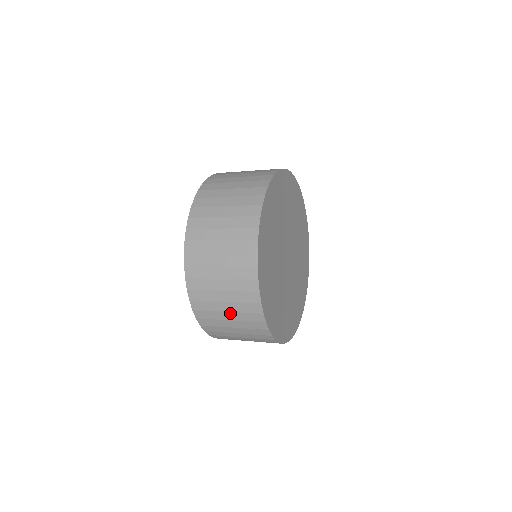
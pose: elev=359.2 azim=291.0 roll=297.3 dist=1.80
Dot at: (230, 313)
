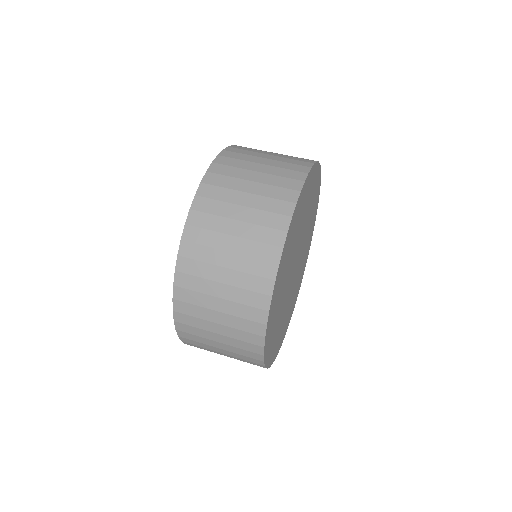
Dot at: occluded
